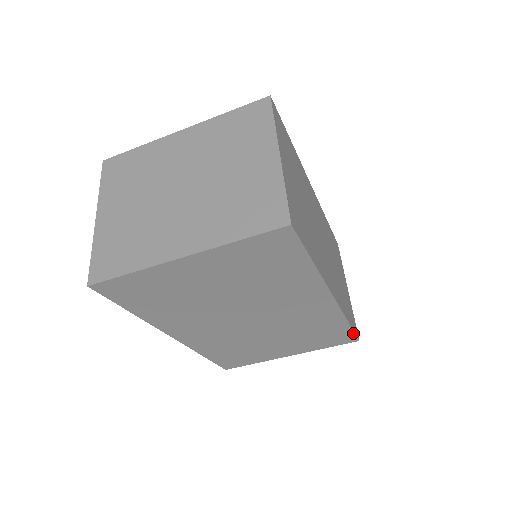
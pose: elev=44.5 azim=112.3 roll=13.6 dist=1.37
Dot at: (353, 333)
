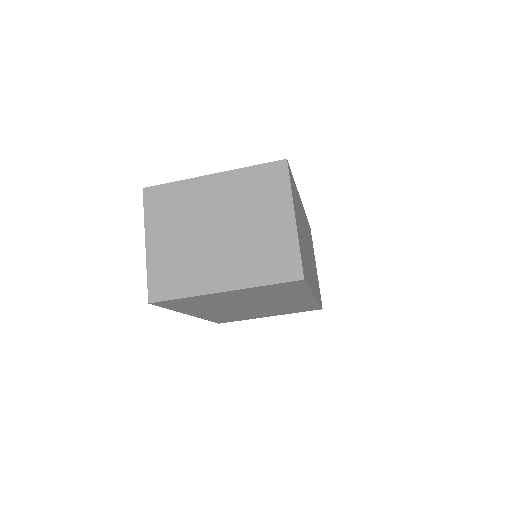
Dot at: (320, 307)
